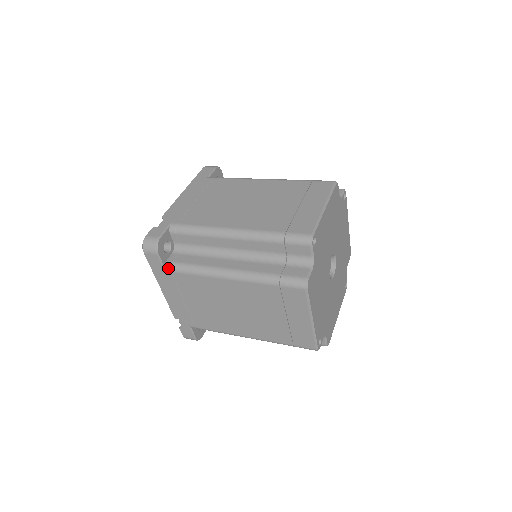
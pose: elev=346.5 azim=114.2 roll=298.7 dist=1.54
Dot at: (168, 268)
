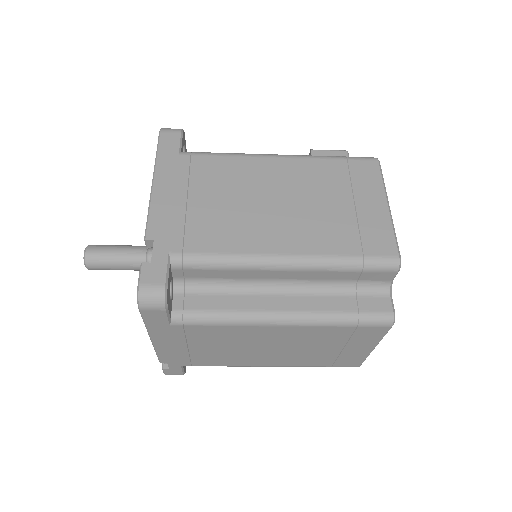
Dot at: (178, 321)
